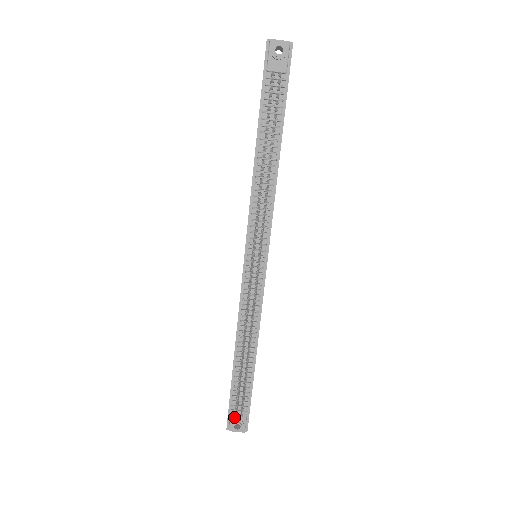
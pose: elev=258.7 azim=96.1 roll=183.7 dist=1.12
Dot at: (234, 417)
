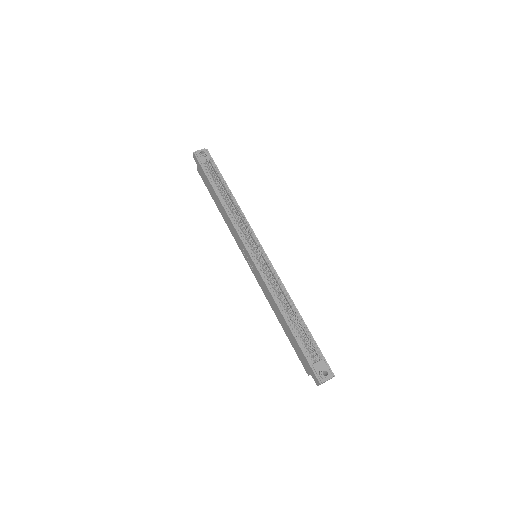
Dot at: (318, 369)
